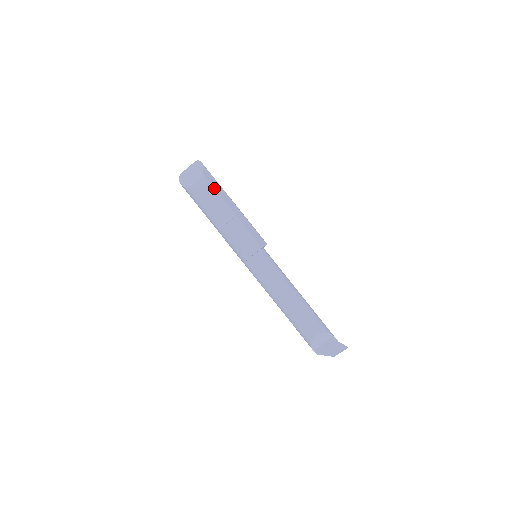
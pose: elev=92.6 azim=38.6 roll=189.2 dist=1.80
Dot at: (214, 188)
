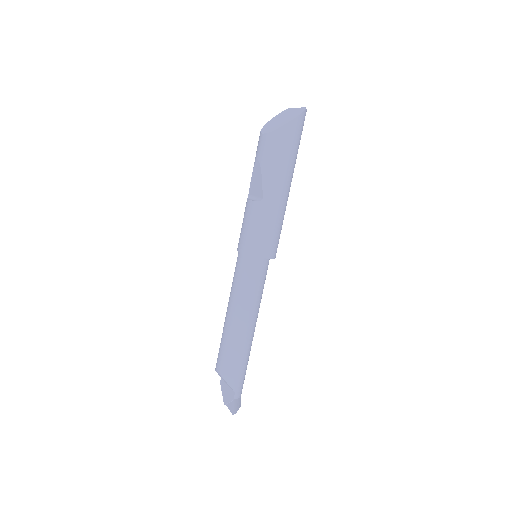
Dot at: (271, 154)
